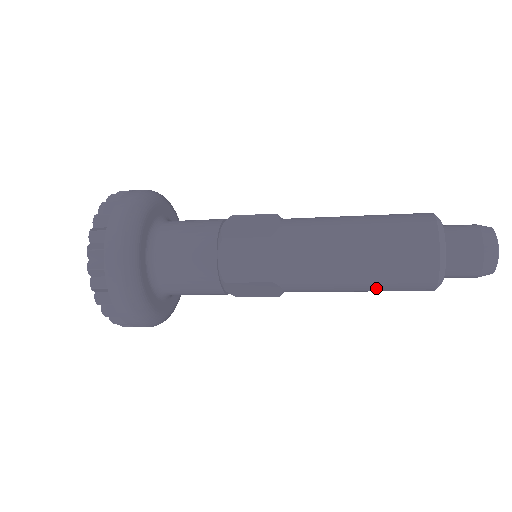
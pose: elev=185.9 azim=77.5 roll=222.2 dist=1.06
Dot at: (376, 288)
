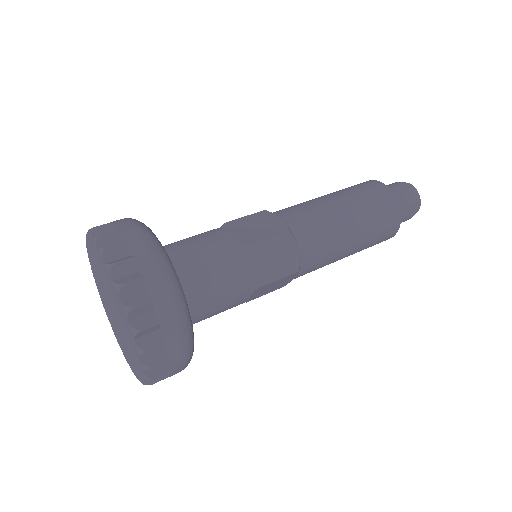
Dot at: occluded
